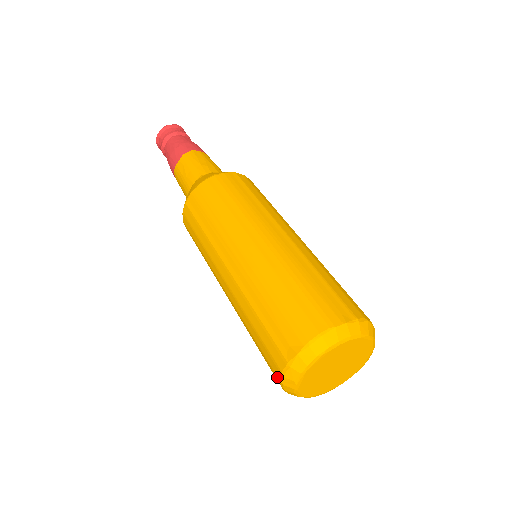
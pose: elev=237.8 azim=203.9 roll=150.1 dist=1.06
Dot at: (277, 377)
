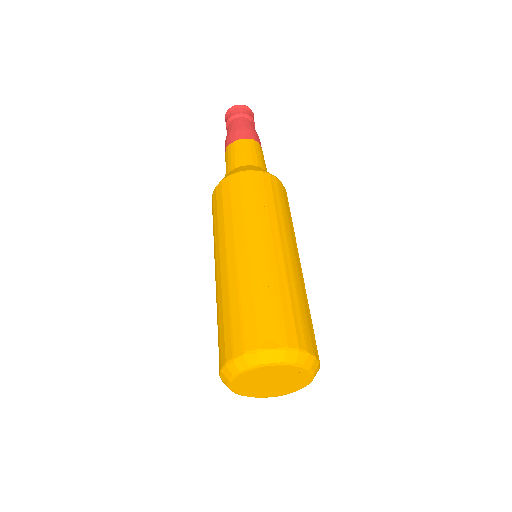
Dot at: (233, 352)
